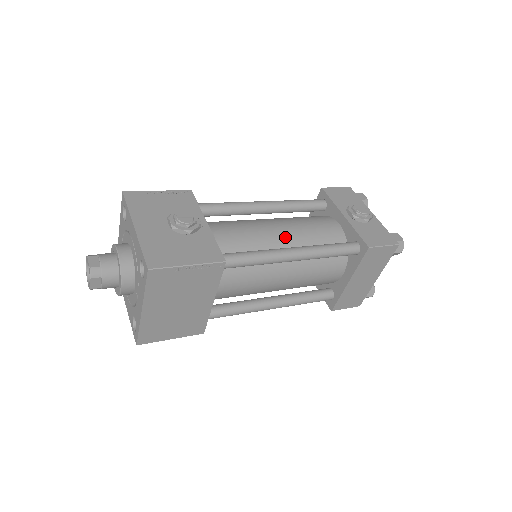
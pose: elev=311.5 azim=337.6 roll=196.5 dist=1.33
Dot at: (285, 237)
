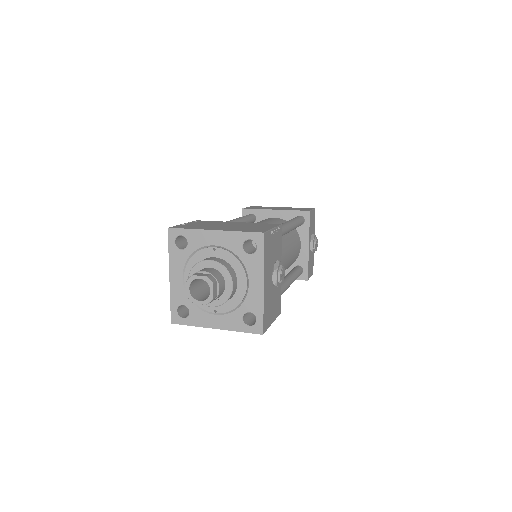
Dot at: occluded
